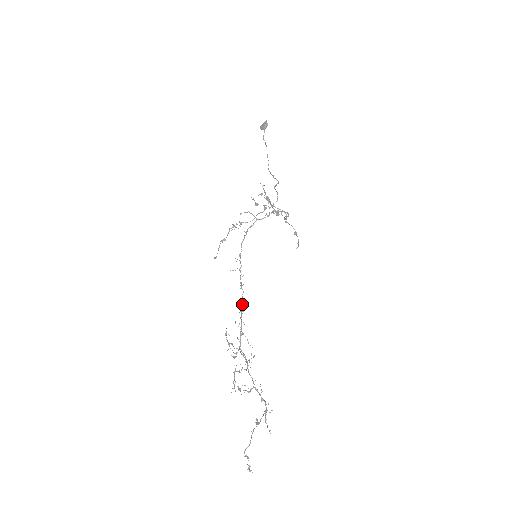
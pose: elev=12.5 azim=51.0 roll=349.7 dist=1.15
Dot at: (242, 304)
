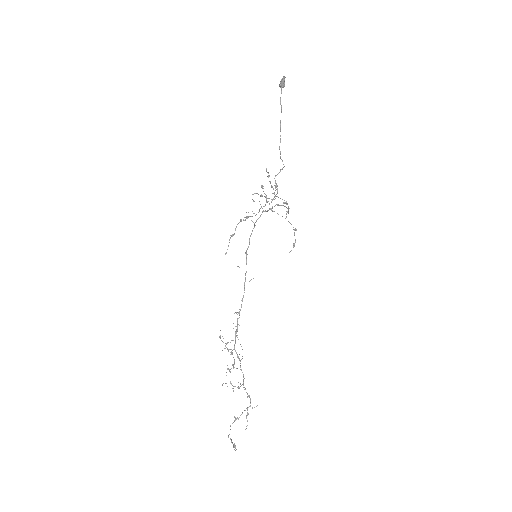
Dot at: (241, 305)
